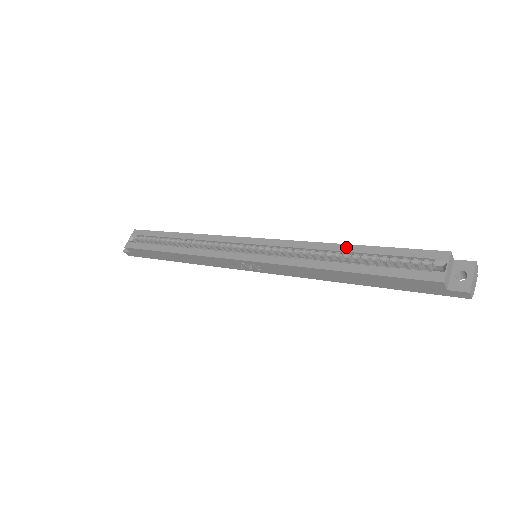
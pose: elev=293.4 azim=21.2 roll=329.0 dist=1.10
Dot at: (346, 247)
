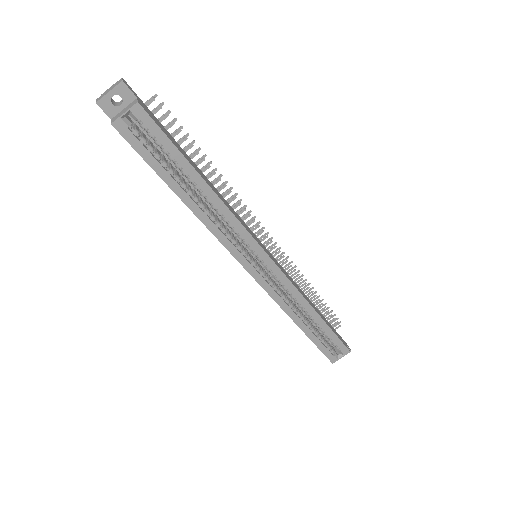
Dot at: (316, 316)
